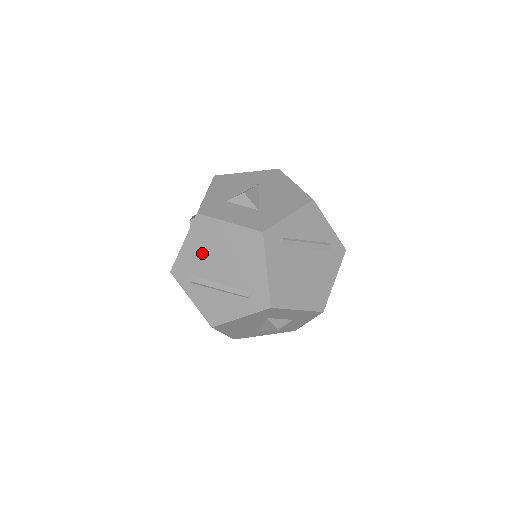
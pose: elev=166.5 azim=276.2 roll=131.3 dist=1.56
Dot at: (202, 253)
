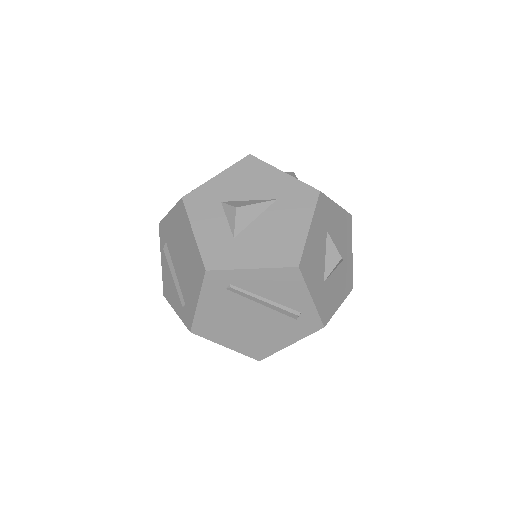
Dot at: (175, 235)
